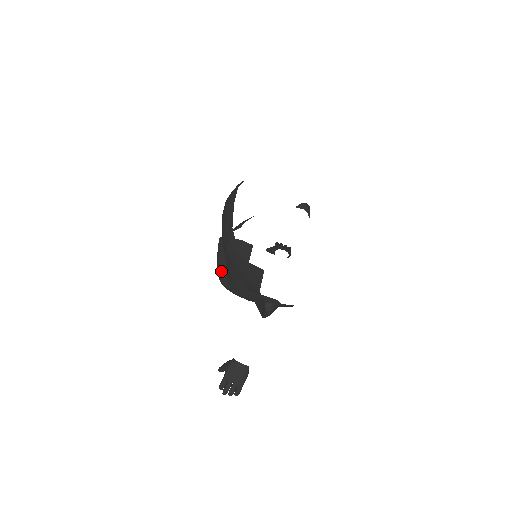
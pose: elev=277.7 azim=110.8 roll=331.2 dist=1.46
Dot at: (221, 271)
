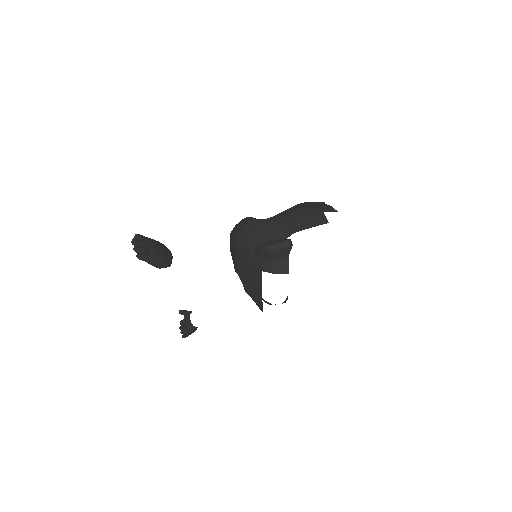
Dot at: occluded
